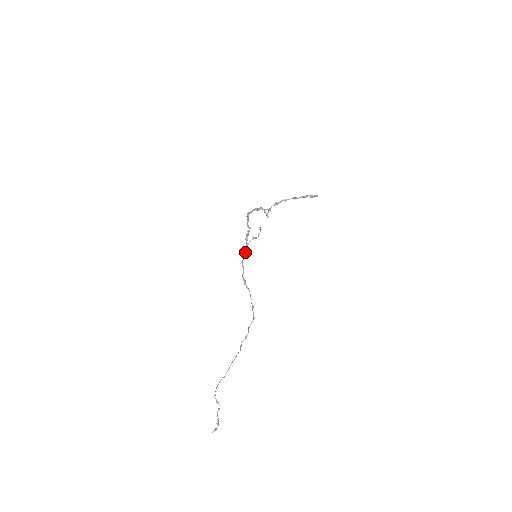
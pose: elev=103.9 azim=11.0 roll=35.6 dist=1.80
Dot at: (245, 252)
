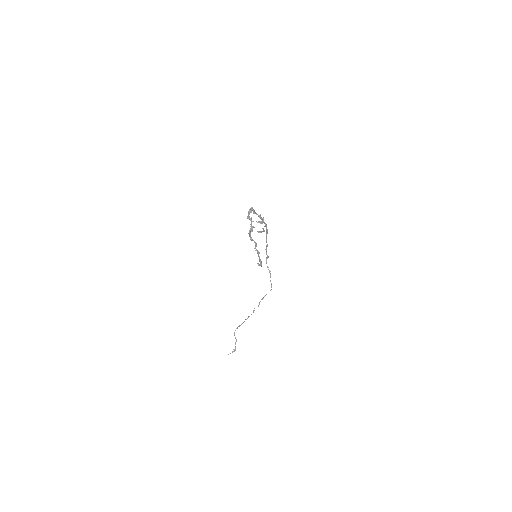
Dot at: (266, 230)
